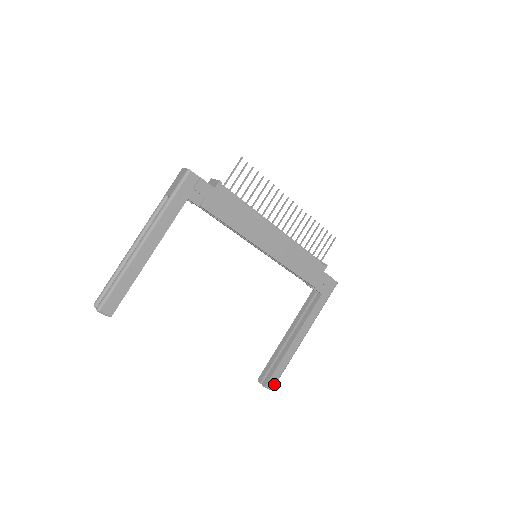
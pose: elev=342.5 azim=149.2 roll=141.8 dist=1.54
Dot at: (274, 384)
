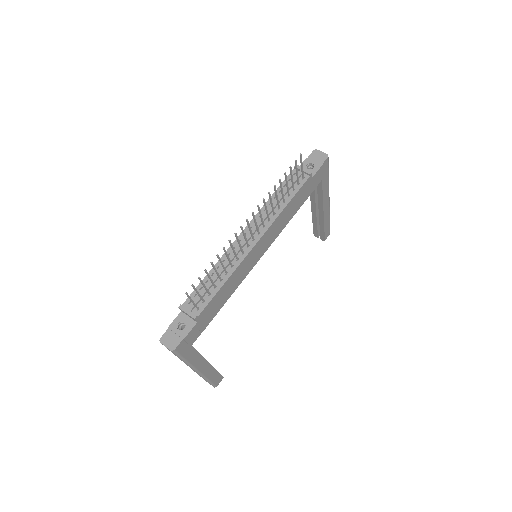
Dot at: (329, 232)
